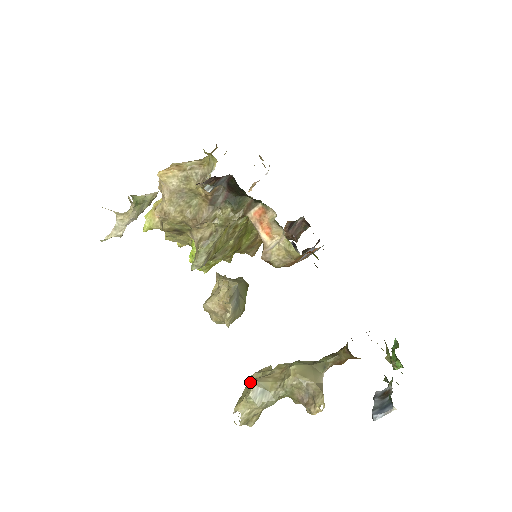
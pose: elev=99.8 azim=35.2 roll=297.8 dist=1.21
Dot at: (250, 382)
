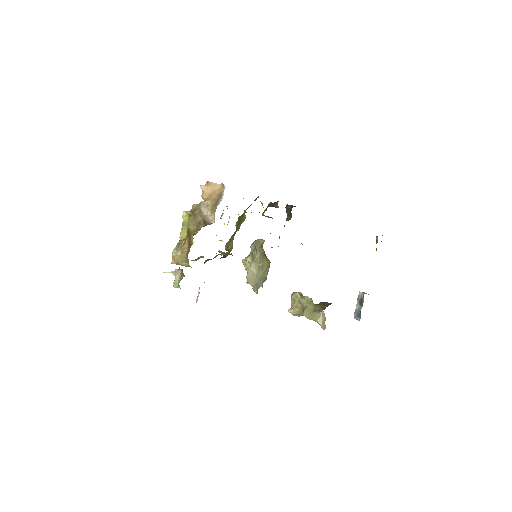
Dot at: (291, 302)
